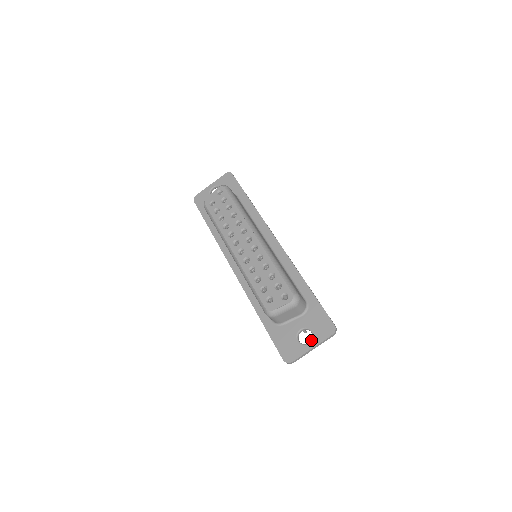
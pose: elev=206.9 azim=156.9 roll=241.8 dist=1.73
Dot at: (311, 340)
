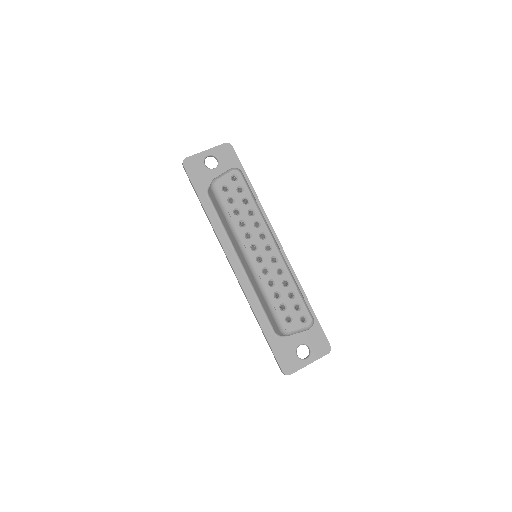
Dot at: (309, 356)
